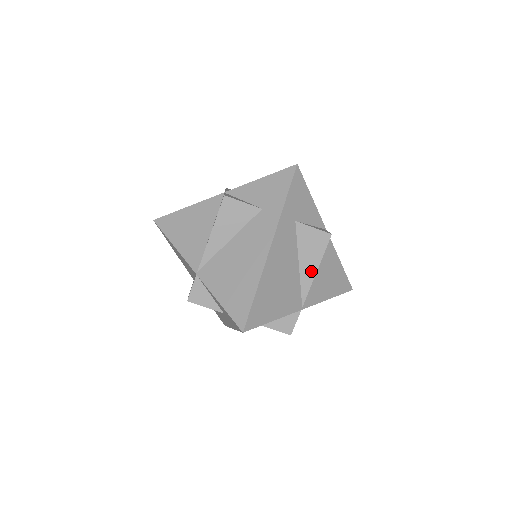
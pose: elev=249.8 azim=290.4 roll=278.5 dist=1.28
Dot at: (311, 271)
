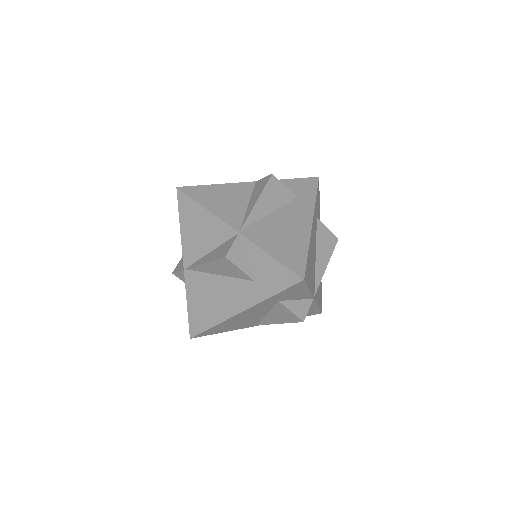
Dot at: (275, 321)
